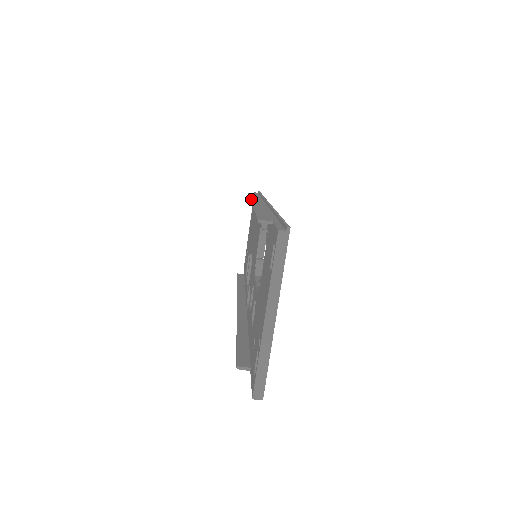
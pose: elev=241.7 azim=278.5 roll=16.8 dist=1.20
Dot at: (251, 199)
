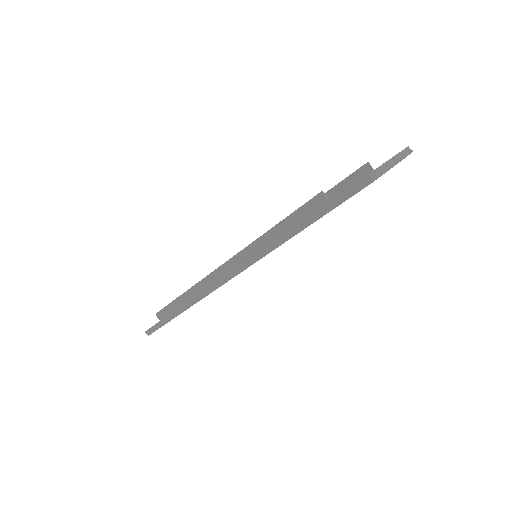
Dot at: occluded
